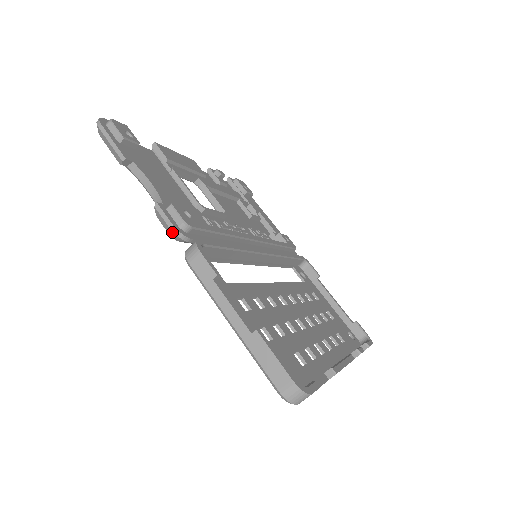
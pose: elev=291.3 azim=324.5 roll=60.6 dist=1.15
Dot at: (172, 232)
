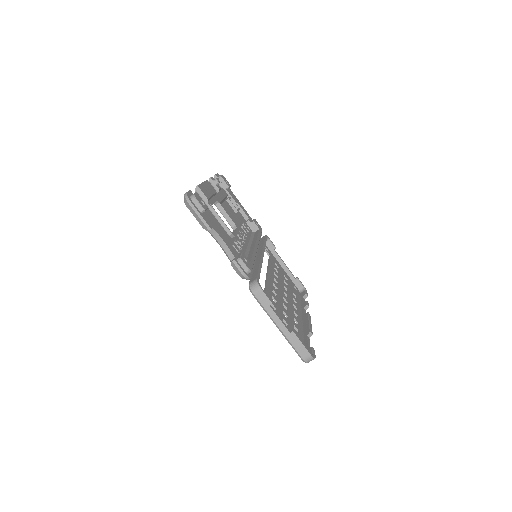
Dot at: (243, 277)
